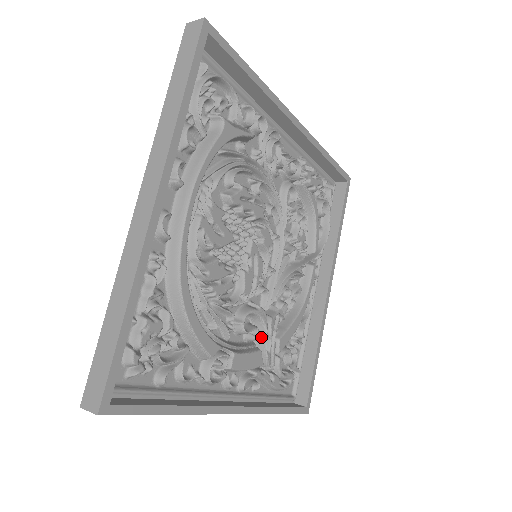
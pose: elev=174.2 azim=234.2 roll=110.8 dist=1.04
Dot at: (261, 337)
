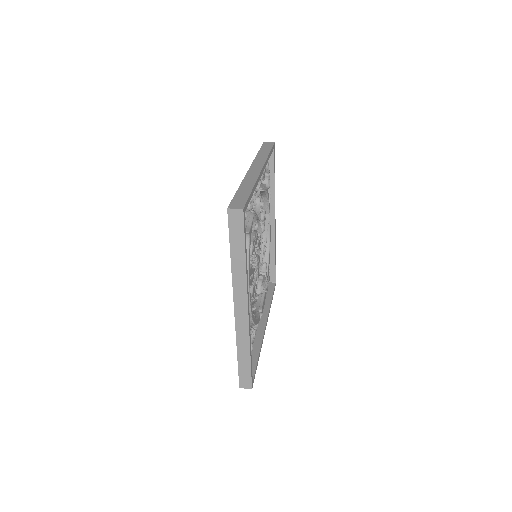
Dot at: (263, 285)
